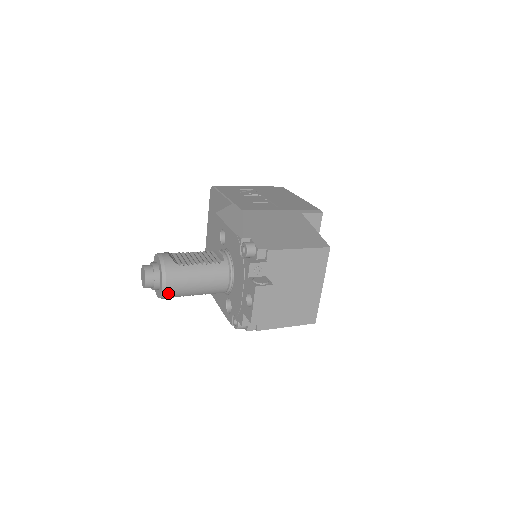
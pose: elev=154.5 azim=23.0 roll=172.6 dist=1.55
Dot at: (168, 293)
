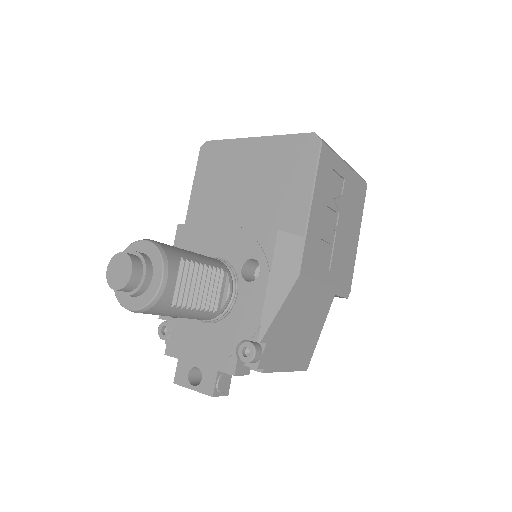
Dot at: occluded
